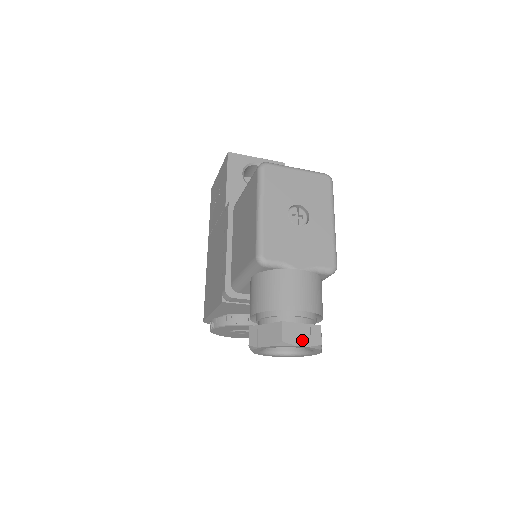
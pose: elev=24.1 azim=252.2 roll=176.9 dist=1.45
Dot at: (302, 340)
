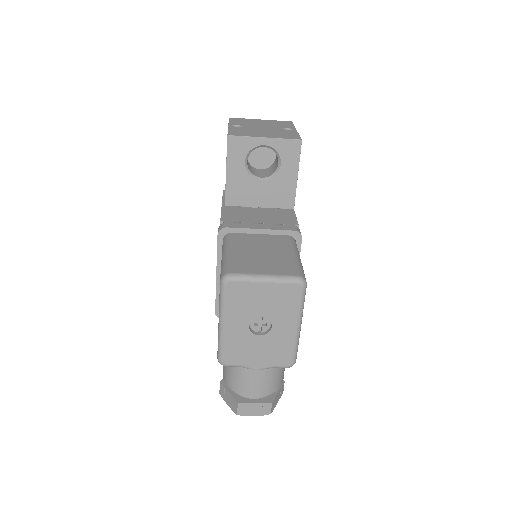
Dot at: (254, 412)
